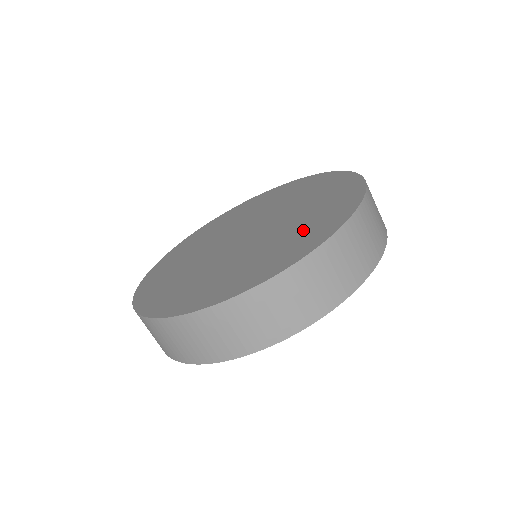
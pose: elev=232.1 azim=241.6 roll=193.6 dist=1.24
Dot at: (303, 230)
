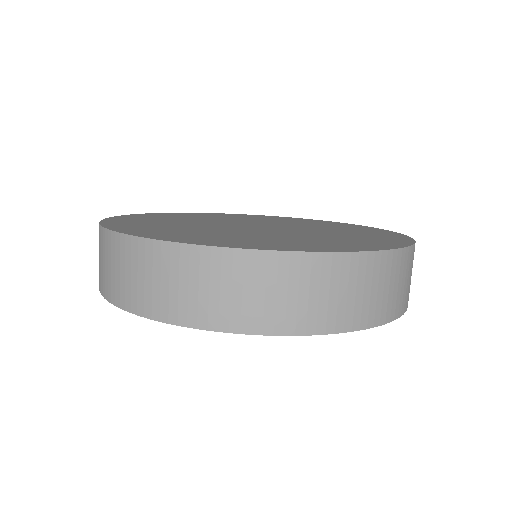
Dot at: (349, 239)
